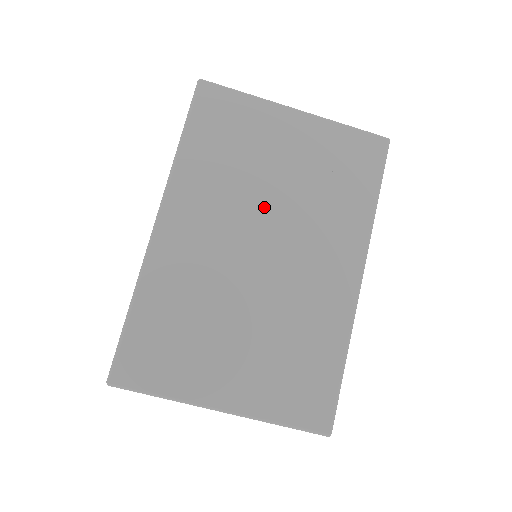
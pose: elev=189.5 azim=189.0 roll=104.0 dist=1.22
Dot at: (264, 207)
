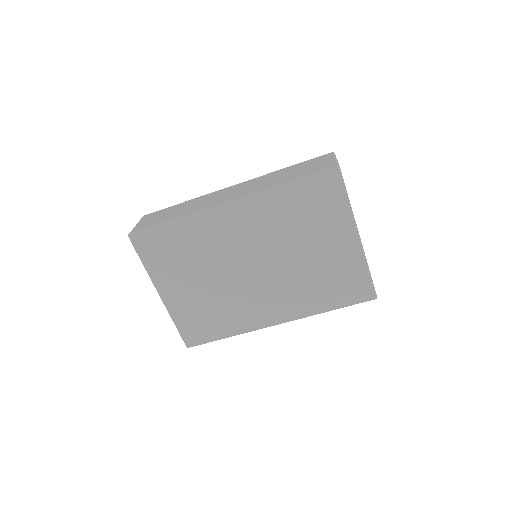
Dot at: (280, 255)
